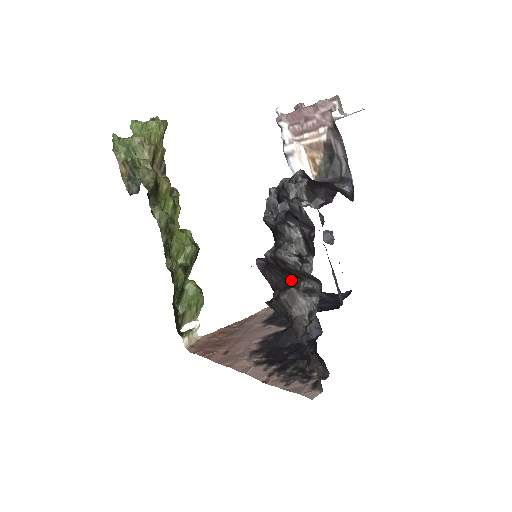
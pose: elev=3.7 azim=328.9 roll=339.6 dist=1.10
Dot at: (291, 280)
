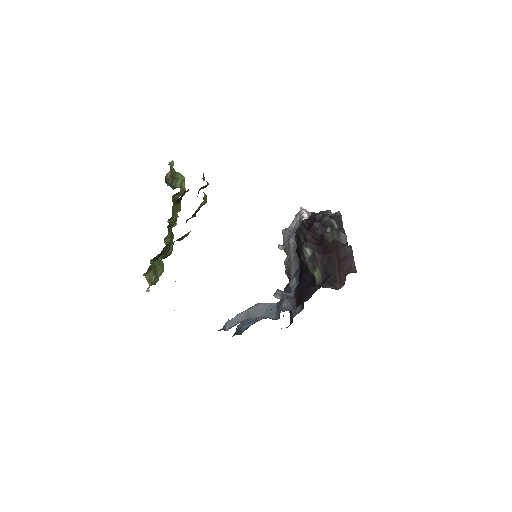
Dot at: occluded
